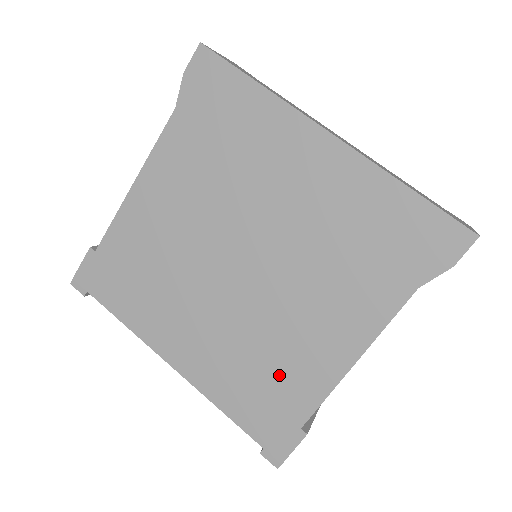
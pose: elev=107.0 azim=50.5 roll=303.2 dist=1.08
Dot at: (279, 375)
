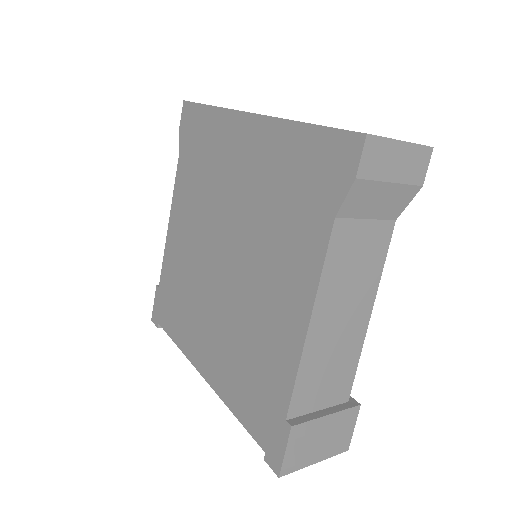
Dot at: (261, 360)
